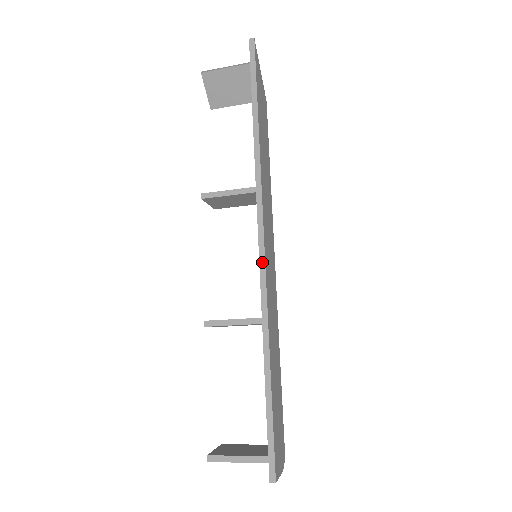
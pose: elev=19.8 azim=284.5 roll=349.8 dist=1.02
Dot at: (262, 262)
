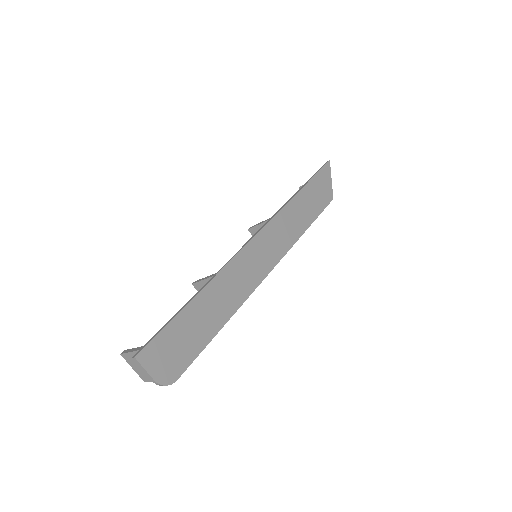
Dot at: (246, 243)
